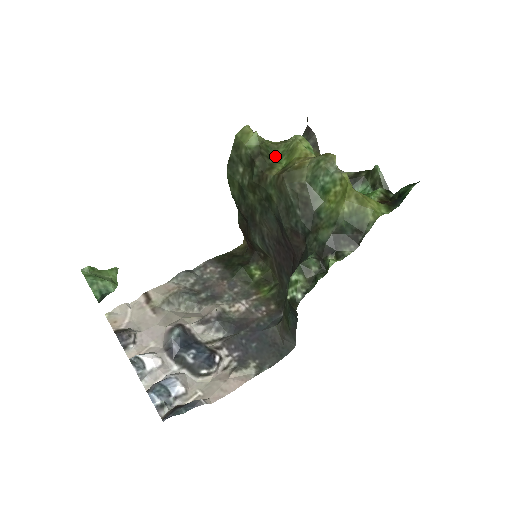
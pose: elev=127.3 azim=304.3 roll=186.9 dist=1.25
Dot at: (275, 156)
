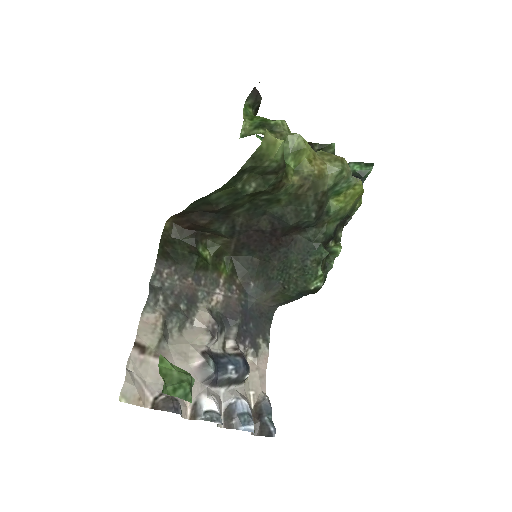
Dot at: occluded
